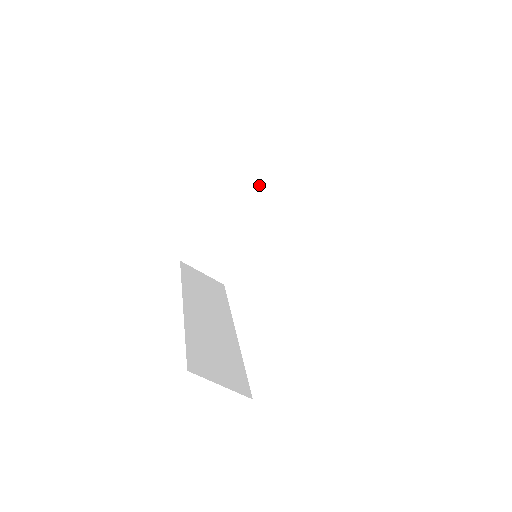
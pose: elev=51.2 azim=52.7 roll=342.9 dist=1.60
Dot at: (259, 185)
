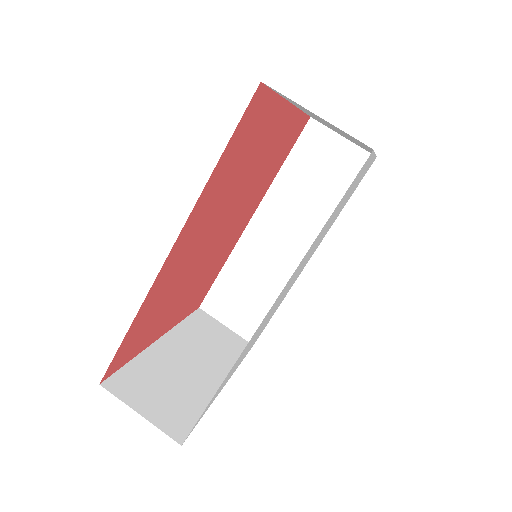
Dot at: (207, 336)
